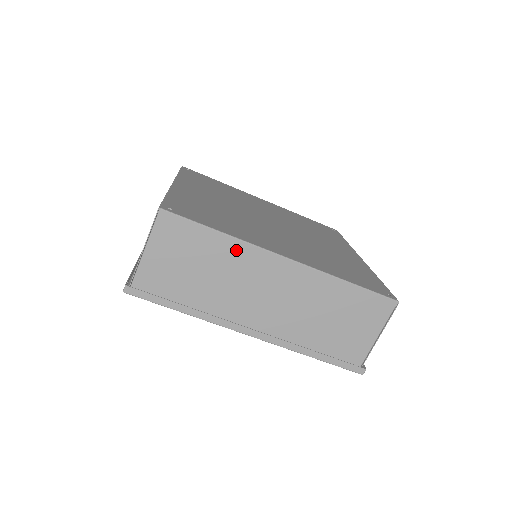
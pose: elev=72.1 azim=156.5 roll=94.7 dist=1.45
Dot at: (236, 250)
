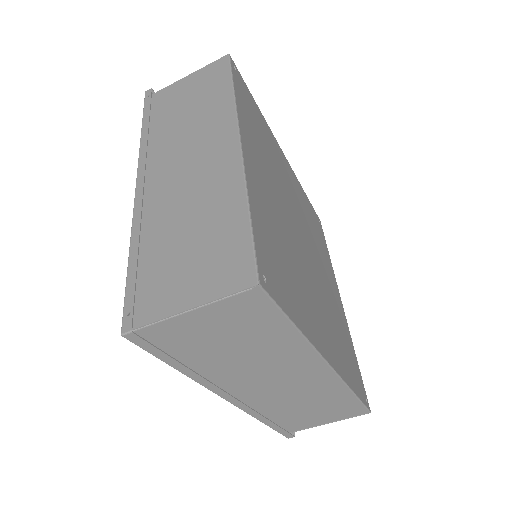
Dot at: (294, 346)
